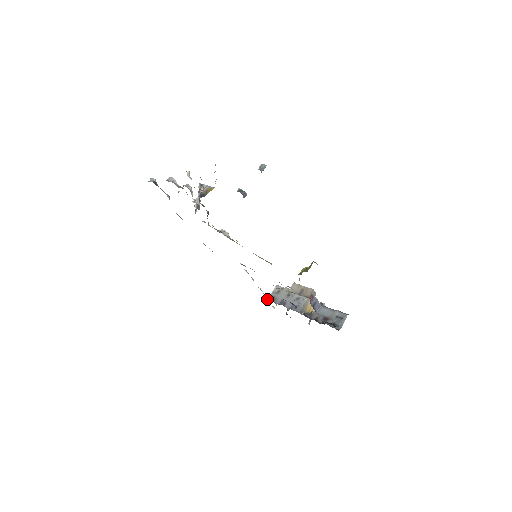
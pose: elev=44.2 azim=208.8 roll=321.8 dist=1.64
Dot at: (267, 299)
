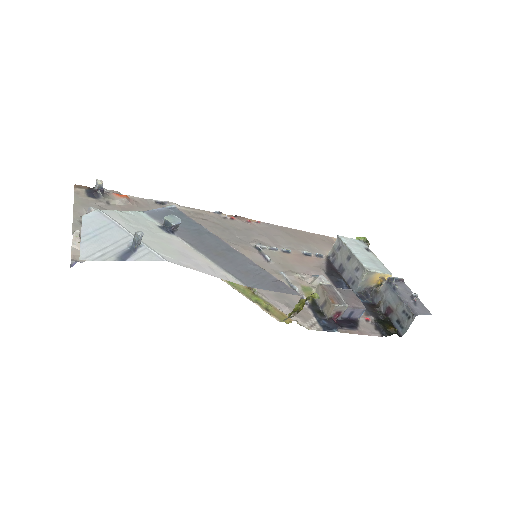
Dot at: (327, 255)
